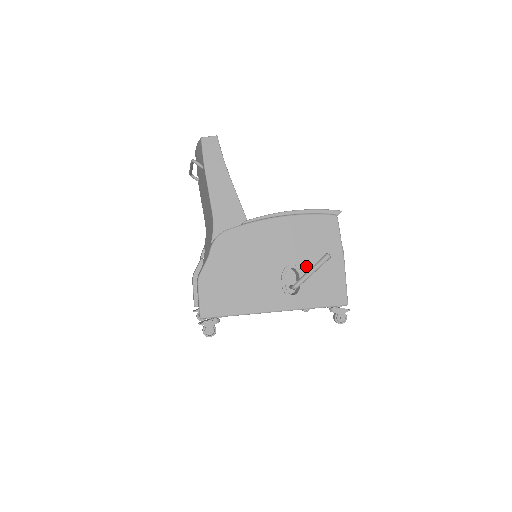
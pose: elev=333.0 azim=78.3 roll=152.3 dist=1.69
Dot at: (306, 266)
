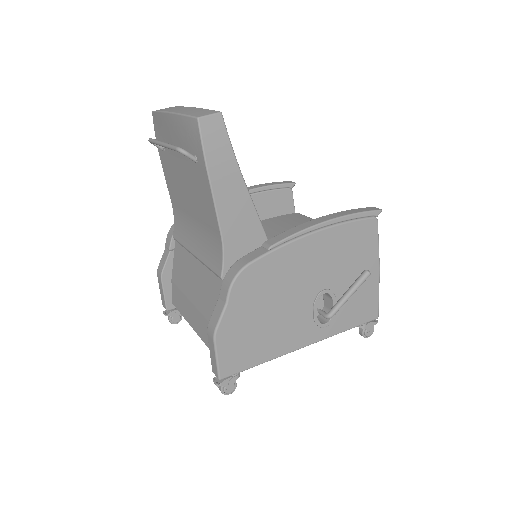
Dot at: (340, 287)
